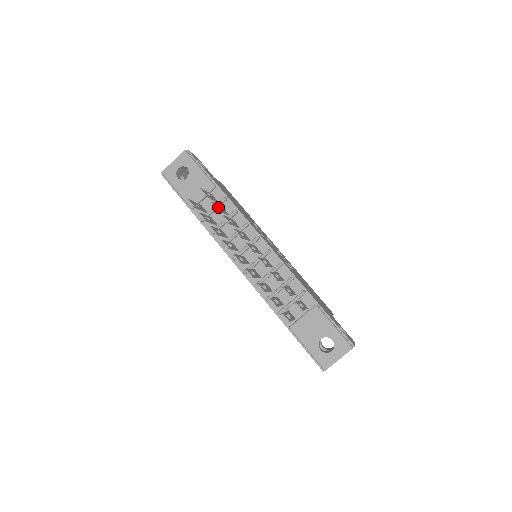
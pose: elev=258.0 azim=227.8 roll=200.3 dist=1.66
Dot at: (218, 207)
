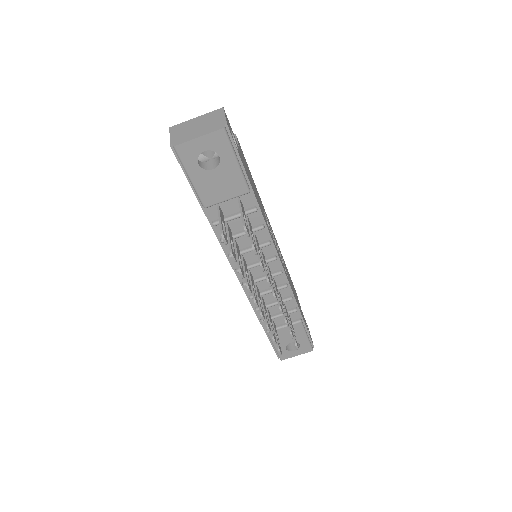
Dot at: (249, 231)
